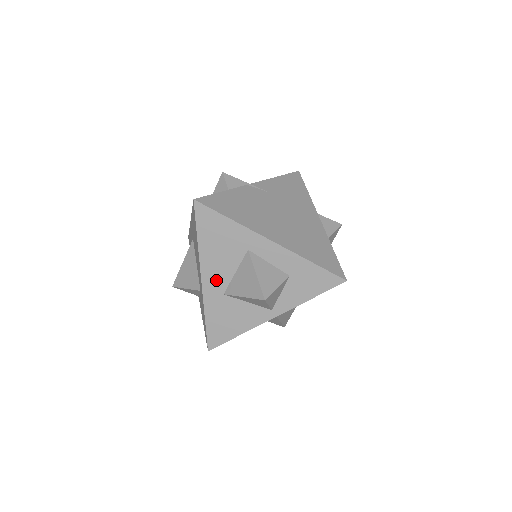
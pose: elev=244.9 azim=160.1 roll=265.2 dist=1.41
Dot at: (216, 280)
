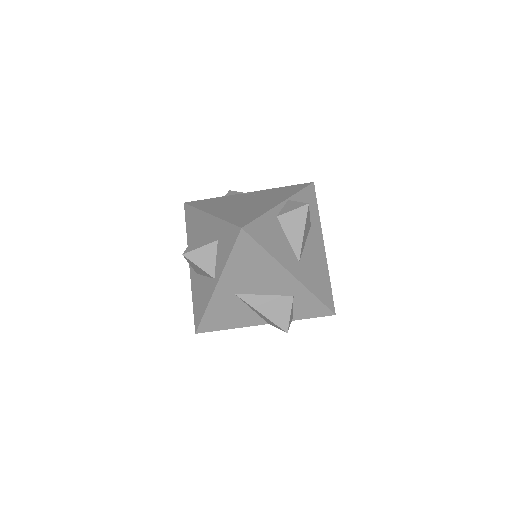
Dot at: occluded
